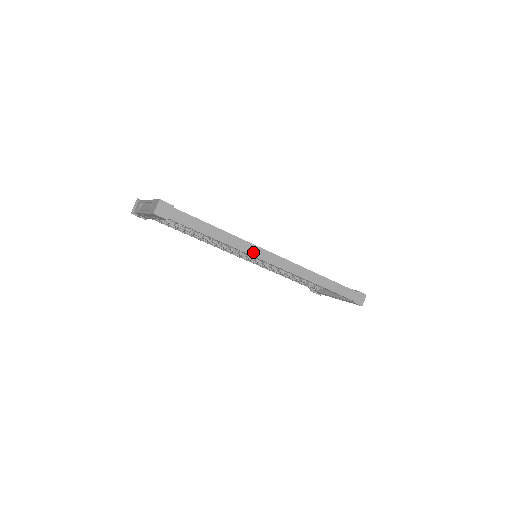
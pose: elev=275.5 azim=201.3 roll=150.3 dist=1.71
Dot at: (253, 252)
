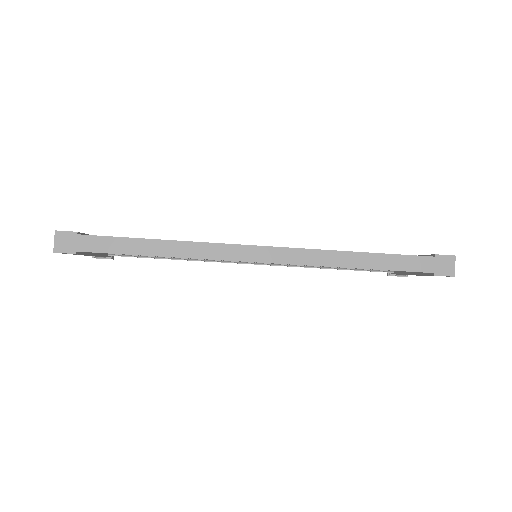
Dot at: (219, 254)
